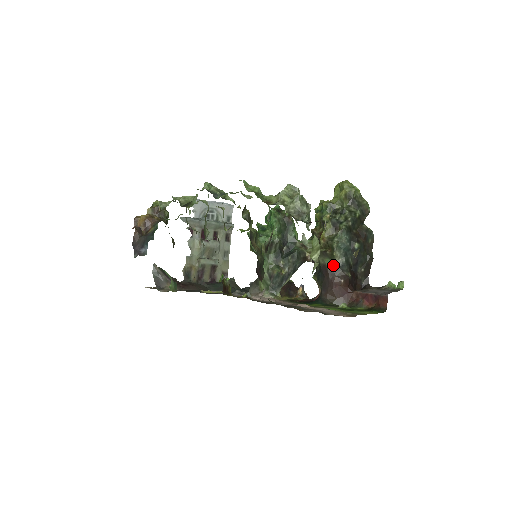
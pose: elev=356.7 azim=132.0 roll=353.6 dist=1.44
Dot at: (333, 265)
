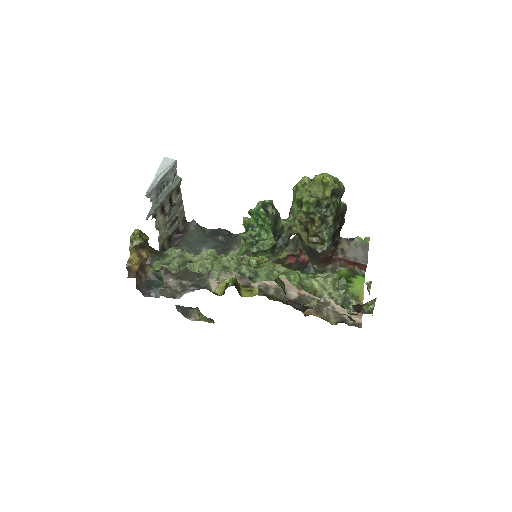
Dot at: (324, 249)
